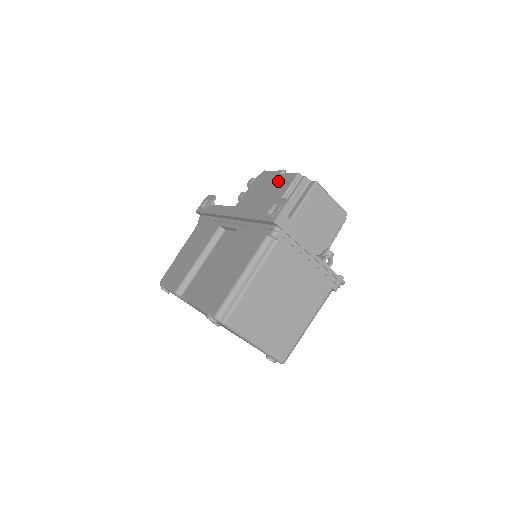
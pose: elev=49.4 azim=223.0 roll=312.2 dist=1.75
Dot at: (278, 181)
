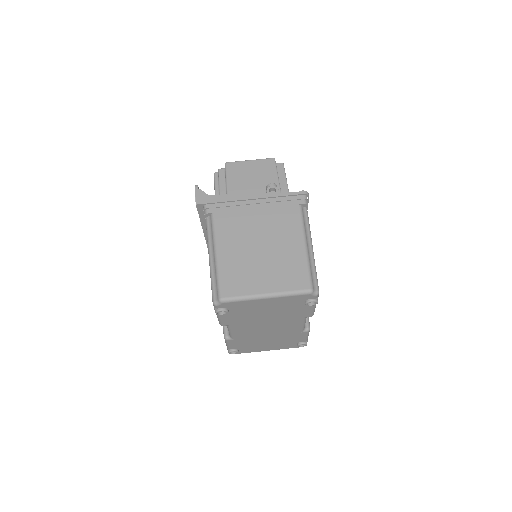
Dot at: occluded
